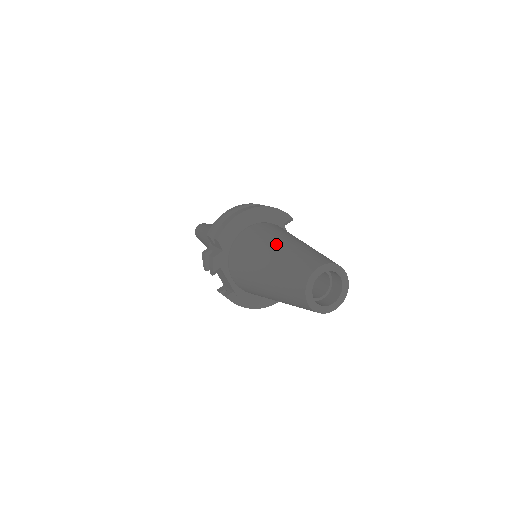
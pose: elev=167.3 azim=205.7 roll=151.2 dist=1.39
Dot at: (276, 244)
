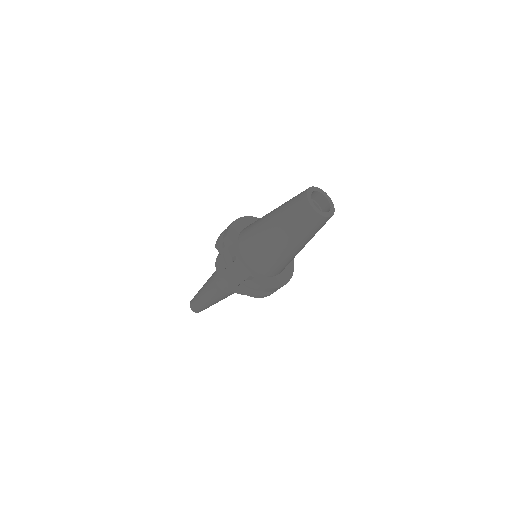
Dot at: occluded
